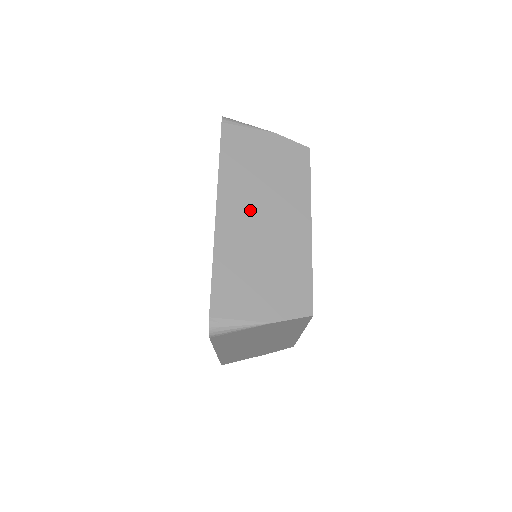
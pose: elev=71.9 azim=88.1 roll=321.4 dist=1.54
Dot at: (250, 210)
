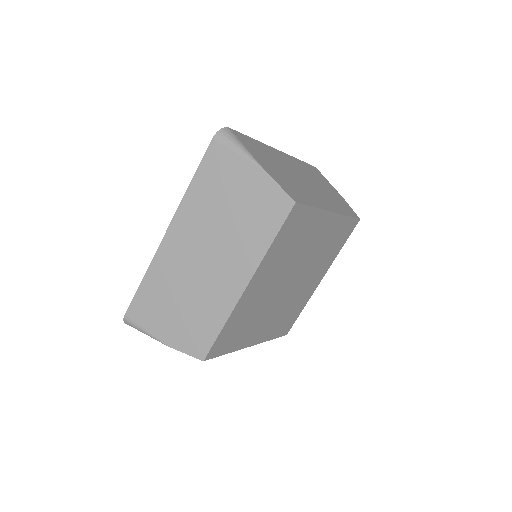
Dot at: (300, 172)
